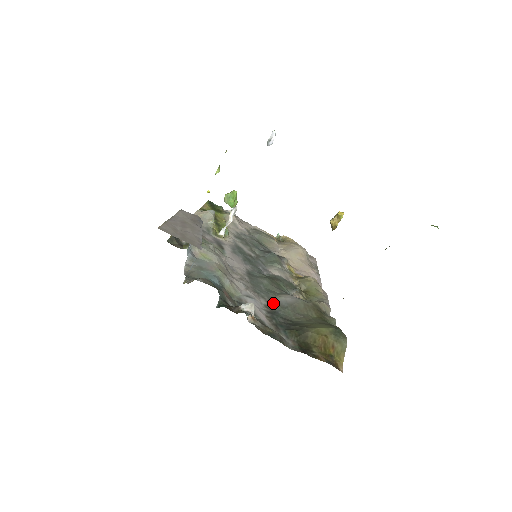
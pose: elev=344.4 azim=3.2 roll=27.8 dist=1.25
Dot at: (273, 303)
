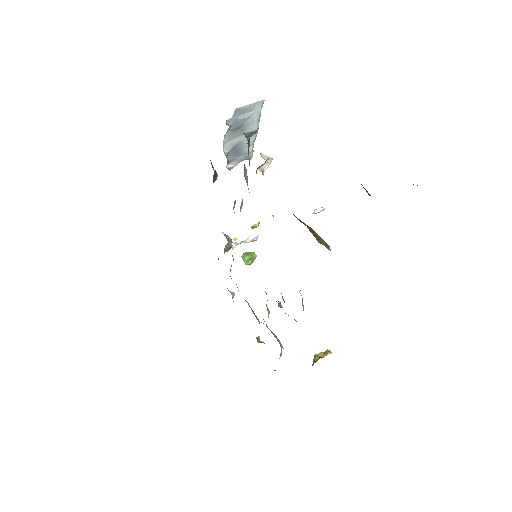
Dot at: occluded
